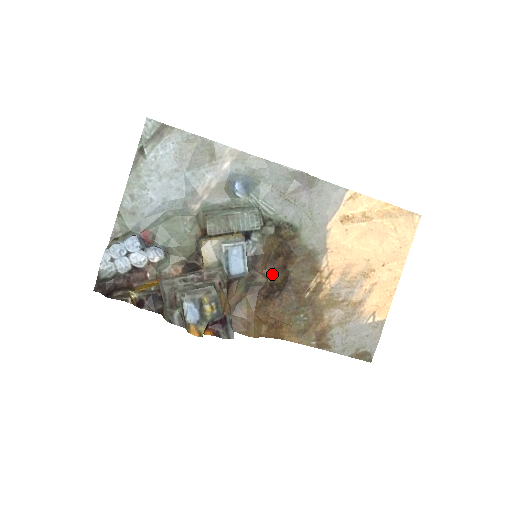
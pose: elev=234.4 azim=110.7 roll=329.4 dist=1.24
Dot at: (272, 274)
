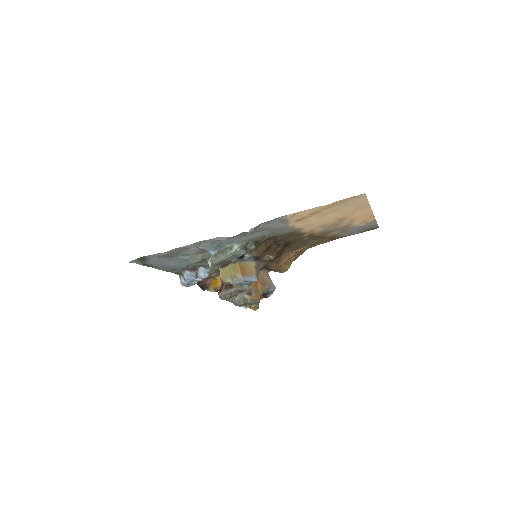
Dot at: (273, 253)
